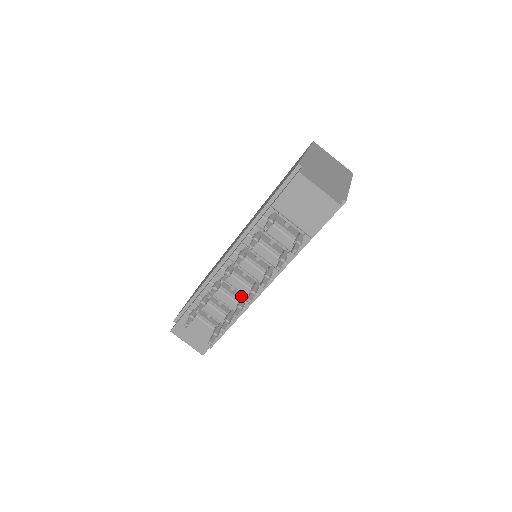
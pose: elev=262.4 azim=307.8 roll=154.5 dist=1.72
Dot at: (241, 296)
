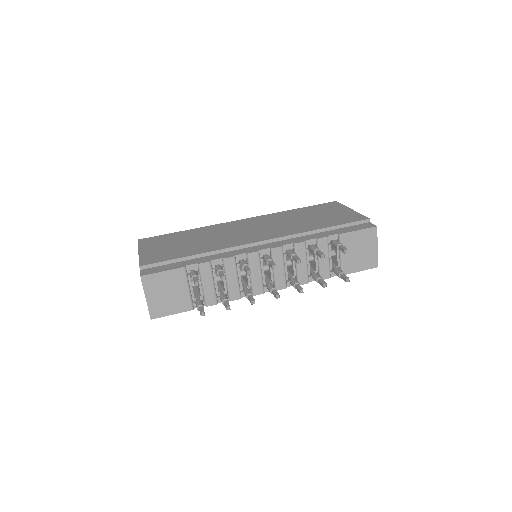
Dot at: occluded
